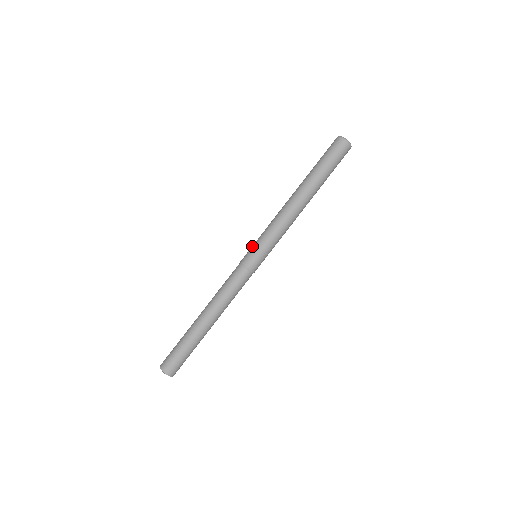
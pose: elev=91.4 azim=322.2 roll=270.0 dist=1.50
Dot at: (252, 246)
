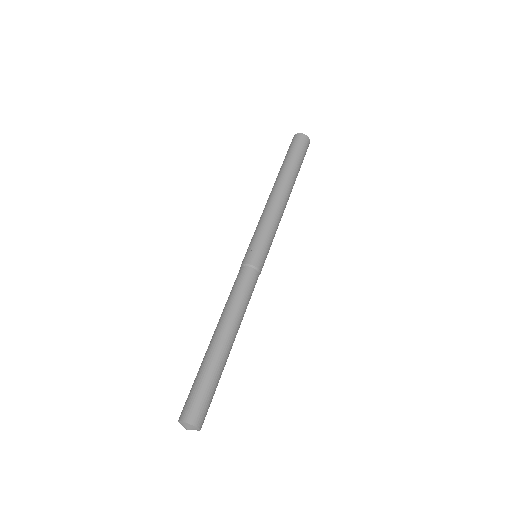
Dot at: (255, 244)
